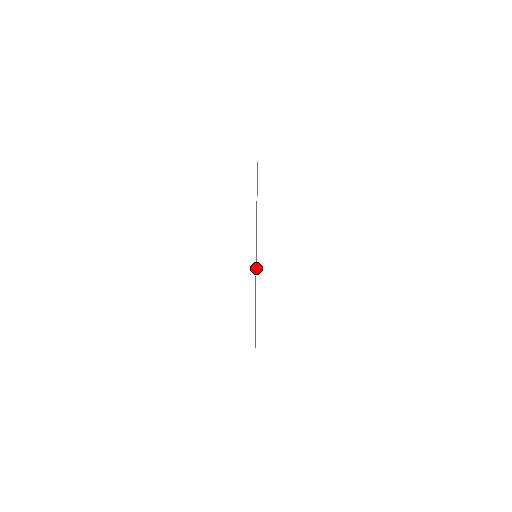
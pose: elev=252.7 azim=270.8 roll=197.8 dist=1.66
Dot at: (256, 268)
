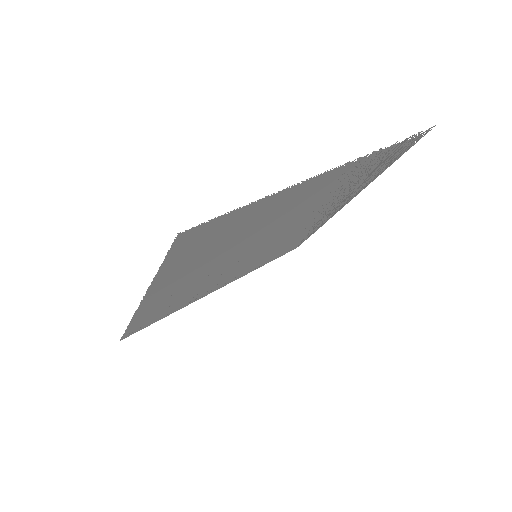
Dot at: (327, 175)
